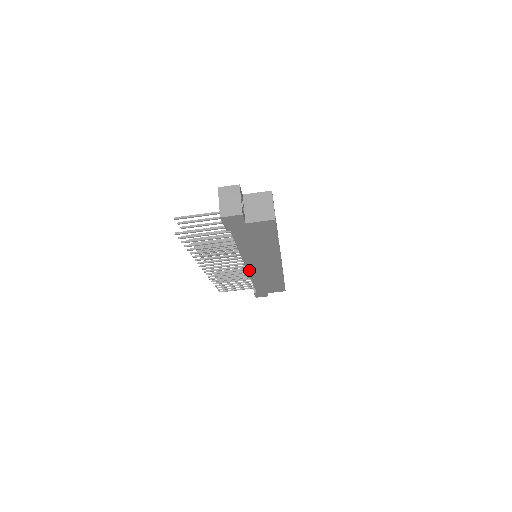
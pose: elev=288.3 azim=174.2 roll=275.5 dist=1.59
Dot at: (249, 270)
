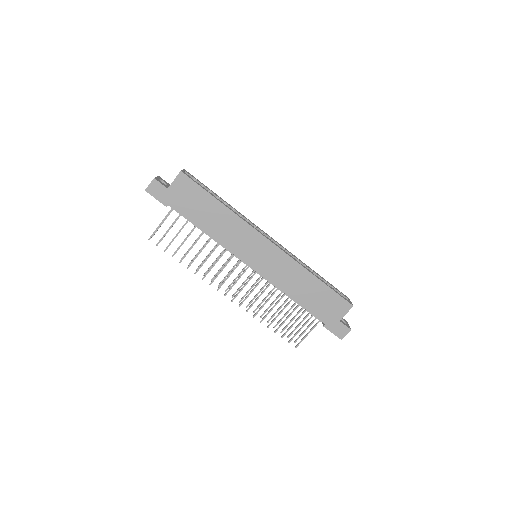
Dot at: (256, 269)
